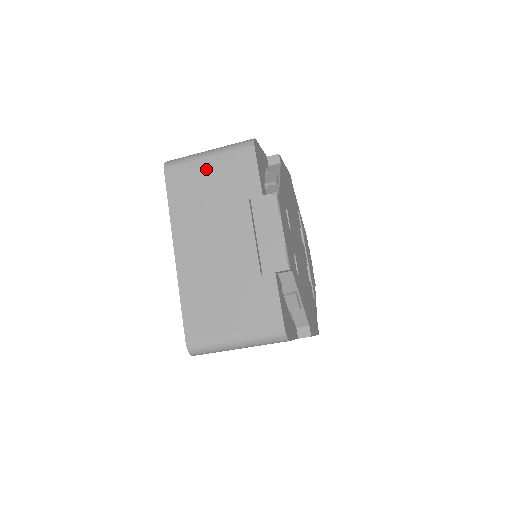
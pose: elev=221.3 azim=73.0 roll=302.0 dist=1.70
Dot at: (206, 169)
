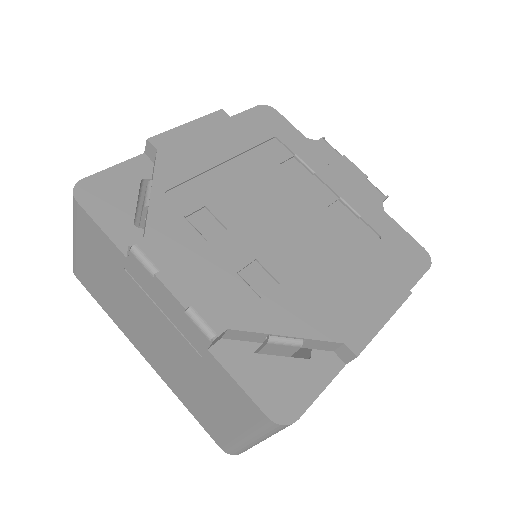
Dot at: (84, 256)
